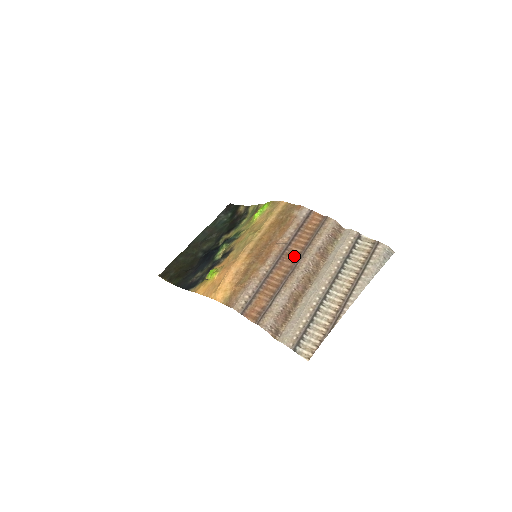
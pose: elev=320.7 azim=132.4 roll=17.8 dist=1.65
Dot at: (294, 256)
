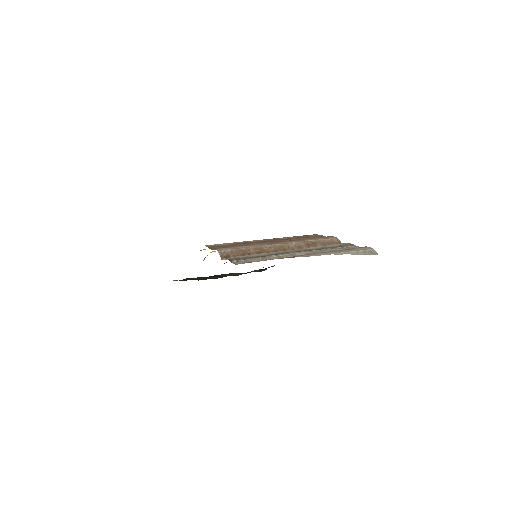
Dot at: occluded
